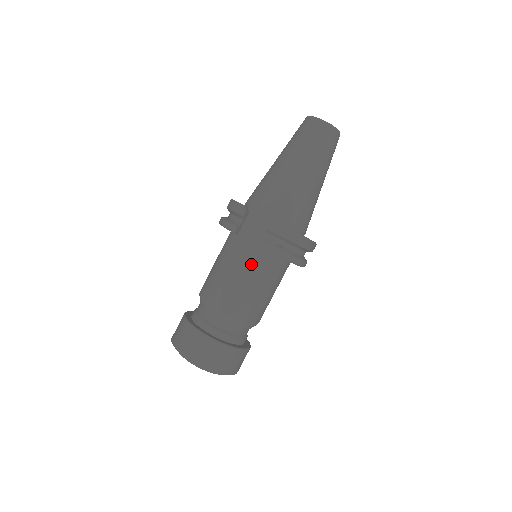
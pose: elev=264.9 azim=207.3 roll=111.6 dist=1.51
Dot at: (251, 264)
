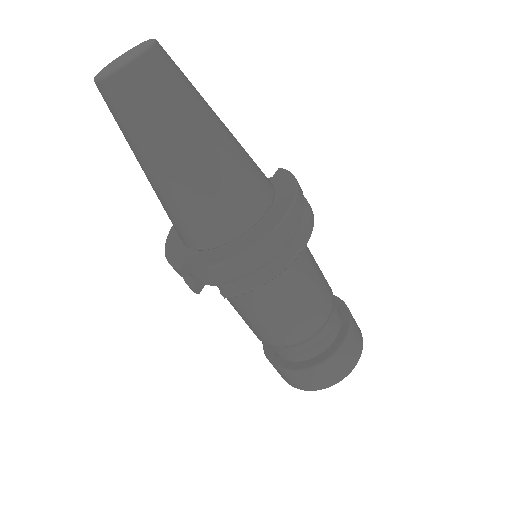
Dot at: (249, 300)
